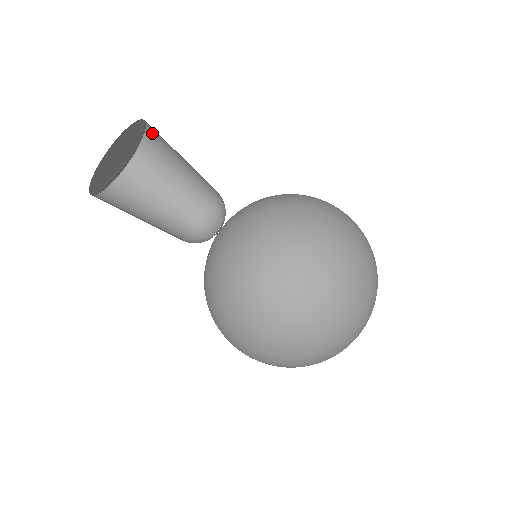
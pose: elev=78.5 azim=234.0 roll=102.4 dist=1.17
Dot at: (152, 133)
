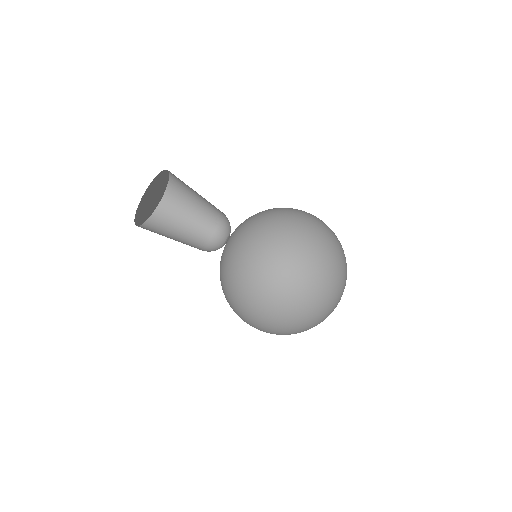
Dot at: (172, 187)
